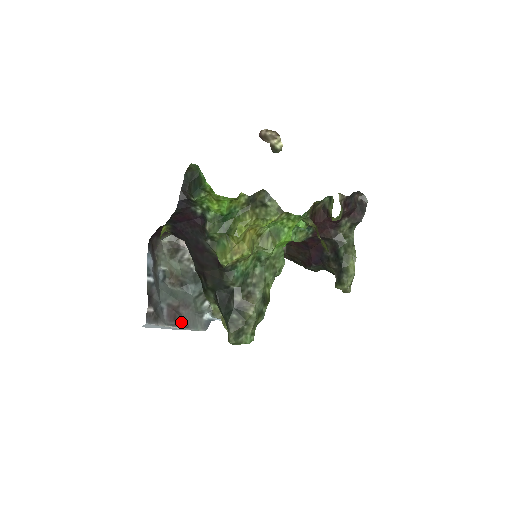
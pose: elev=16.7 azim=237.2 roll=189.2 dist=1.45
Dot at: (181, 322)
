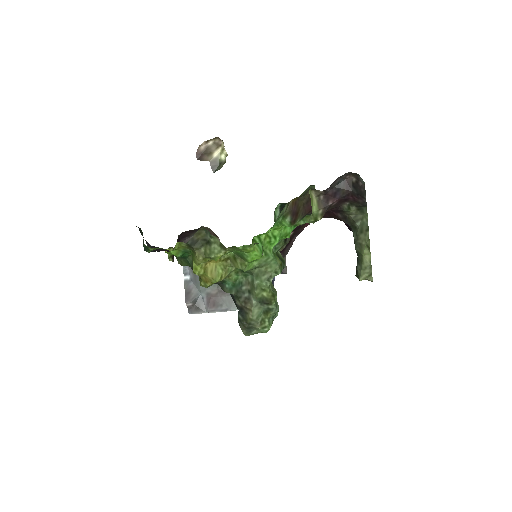
Dot at: (220, 307)
